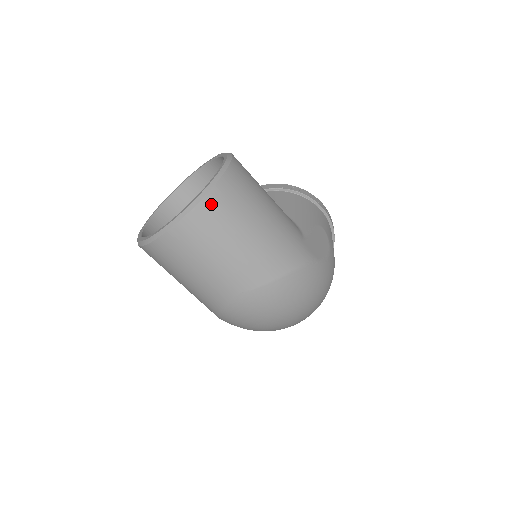
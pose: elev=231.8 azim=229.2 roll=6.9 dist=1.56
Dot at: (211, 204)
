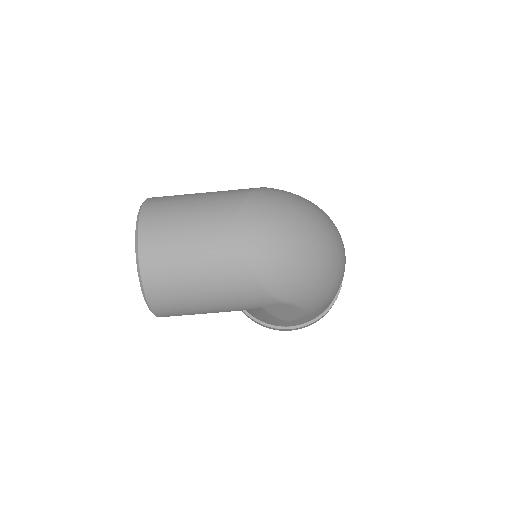
Dot at: (151, 204)
